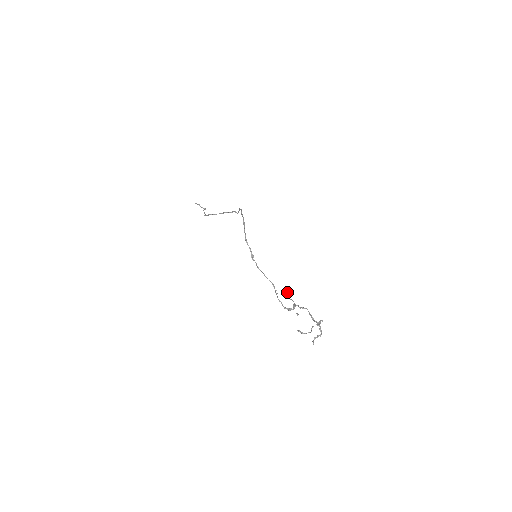
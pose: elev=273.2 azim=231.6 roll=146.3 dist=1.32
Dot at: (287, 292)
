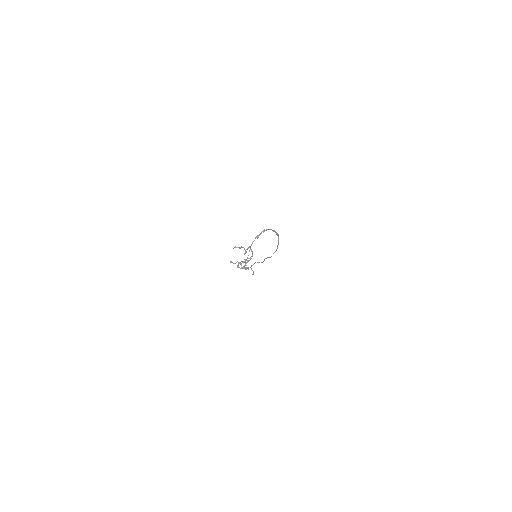
Dot at: occluded
